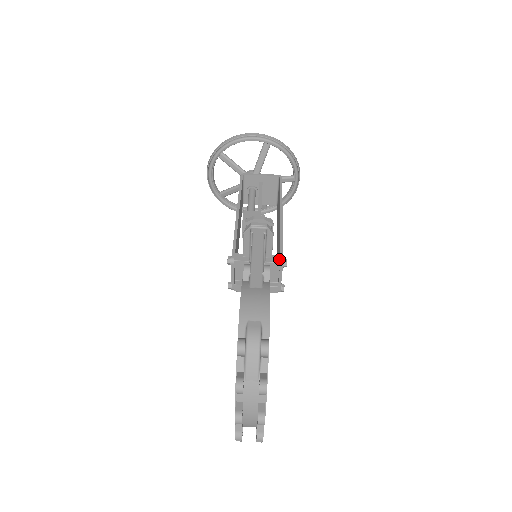
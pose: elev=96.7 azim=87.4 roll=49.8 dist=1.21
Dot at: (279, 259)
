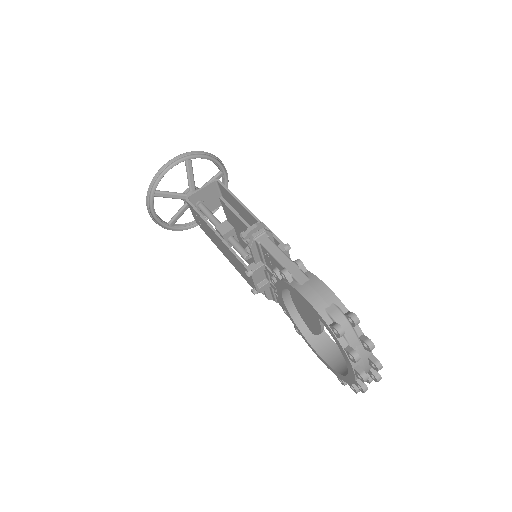
Dot at: (283, 247)
